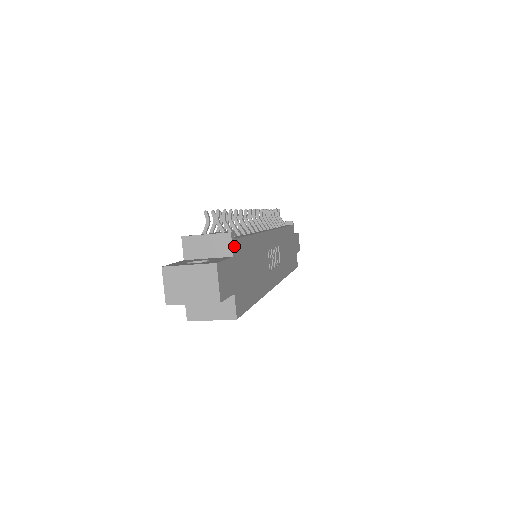
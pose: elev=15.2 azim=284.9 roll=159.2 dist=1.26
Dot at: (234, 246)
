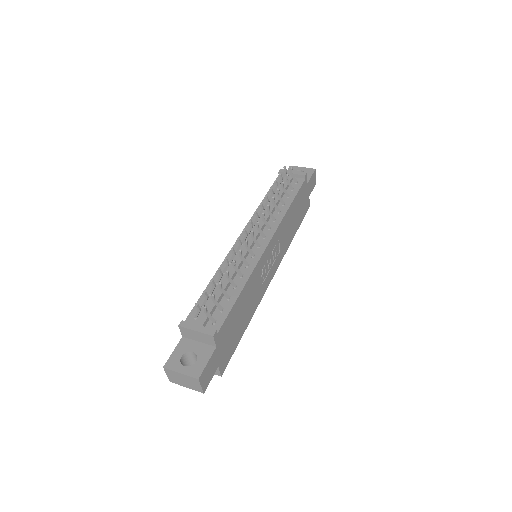
Dot at: (217, 338)
